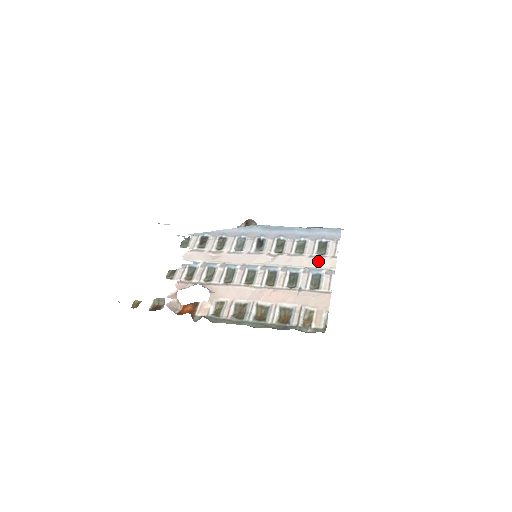
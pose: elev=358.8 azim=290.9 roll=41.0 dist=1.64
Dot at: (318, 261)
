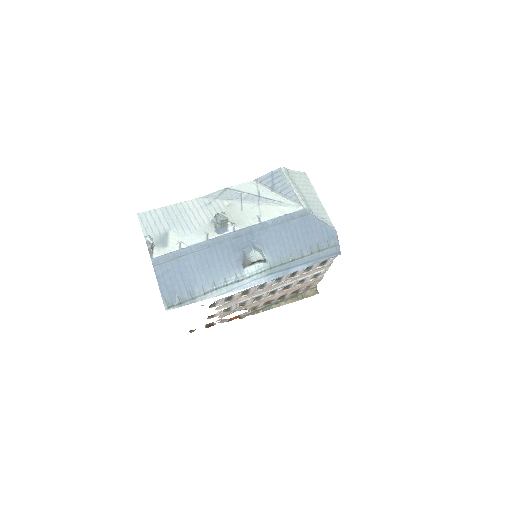
Dot at: (319, 270)
